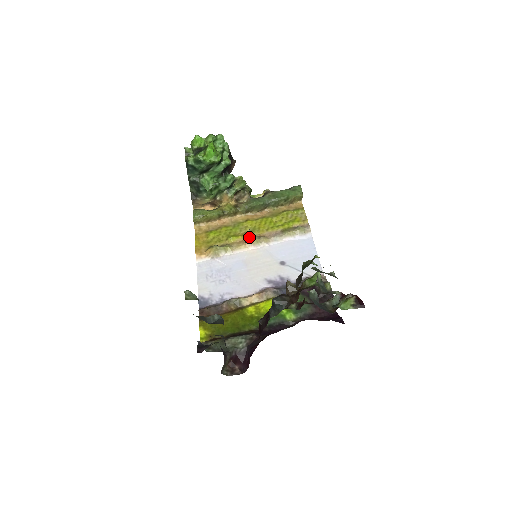
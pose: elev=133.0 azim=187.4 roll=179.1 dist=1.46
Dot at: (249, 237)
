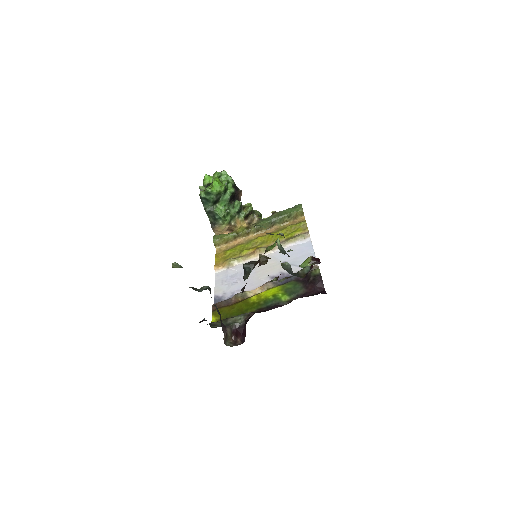
Dot at: (257, 248)
